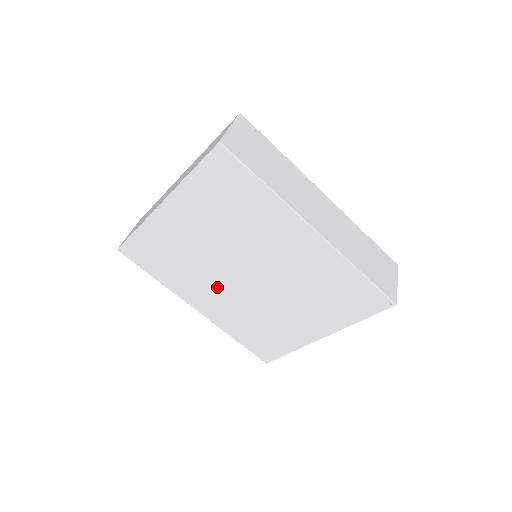
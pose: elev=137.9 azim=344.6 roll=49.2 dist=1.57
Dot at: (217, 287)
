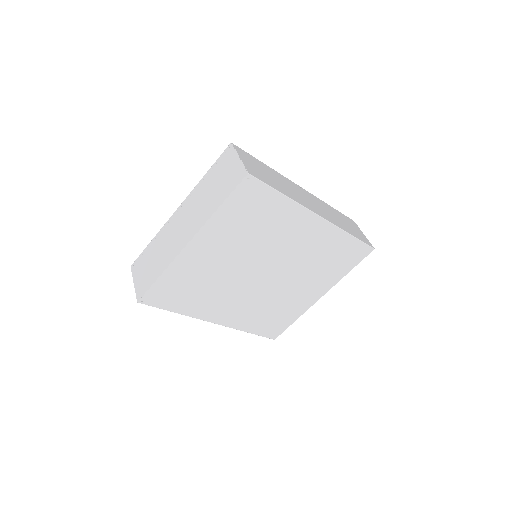
Dot at: (236, 295)
